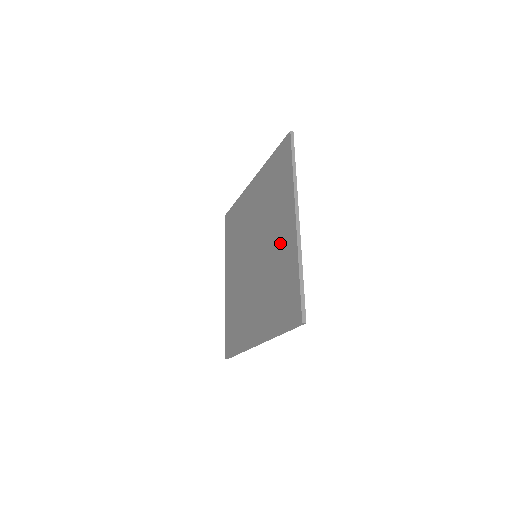
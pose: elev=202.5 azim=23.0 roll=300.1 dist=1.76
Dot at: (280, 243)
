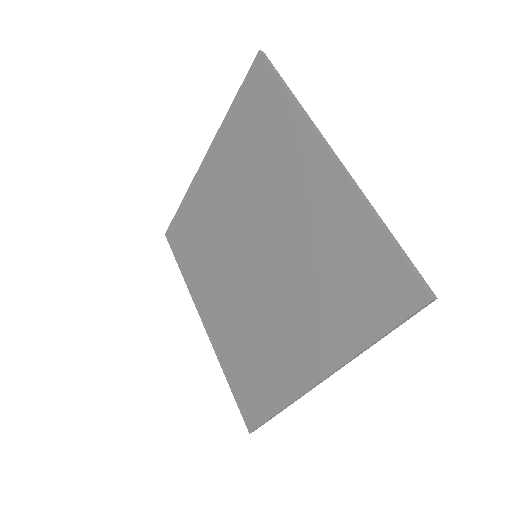
Dot at: (309, 208)
